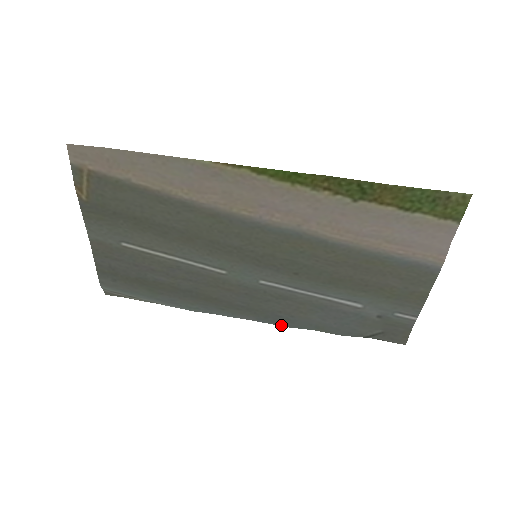
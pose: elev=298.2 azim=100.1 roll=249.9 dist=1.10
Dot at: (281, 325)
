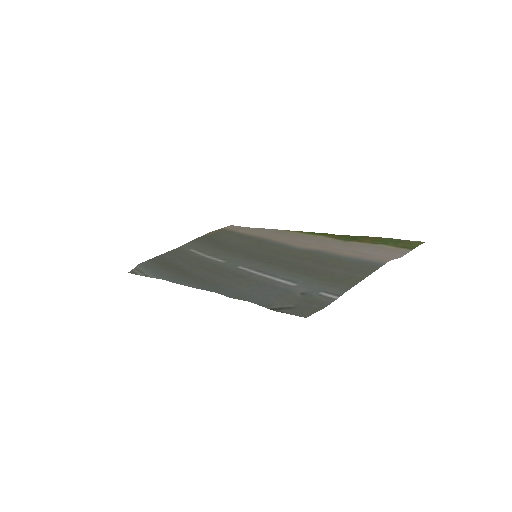
Dot at: (211, 291)
